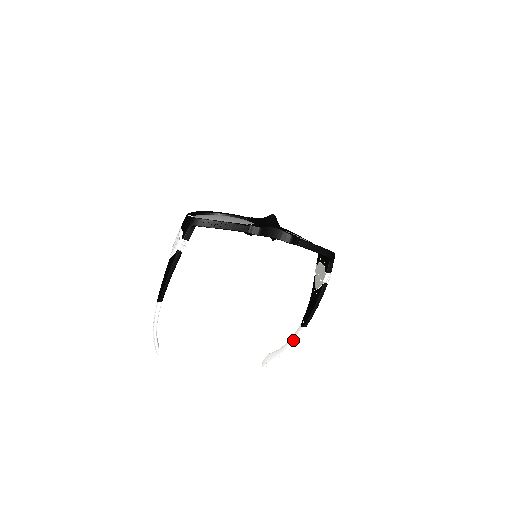
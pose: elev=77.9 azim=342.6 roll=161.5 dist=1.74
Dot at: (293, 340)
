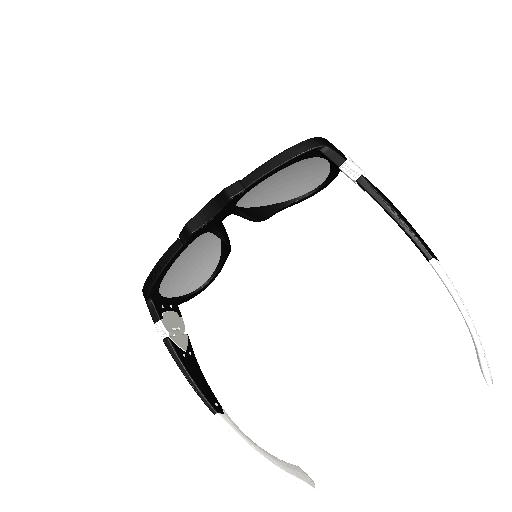
Dot at: occluded
